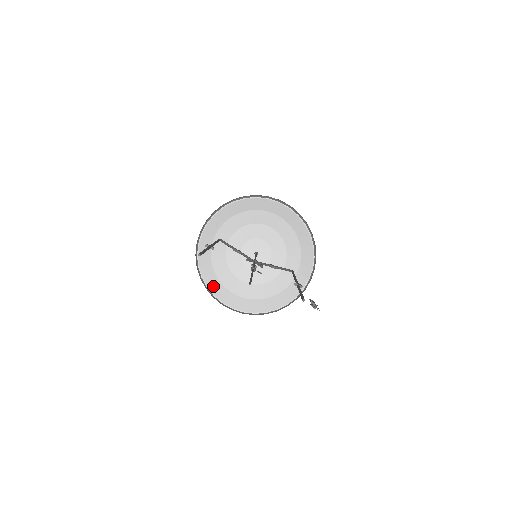
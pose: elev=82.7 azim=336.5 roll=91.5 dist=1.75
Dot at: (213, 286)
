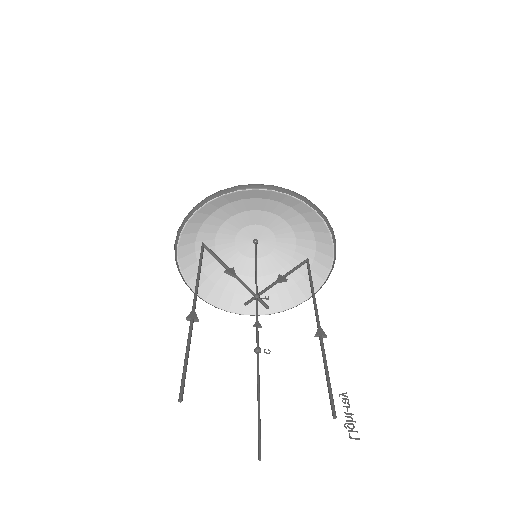
Dot at: (211, 296)
